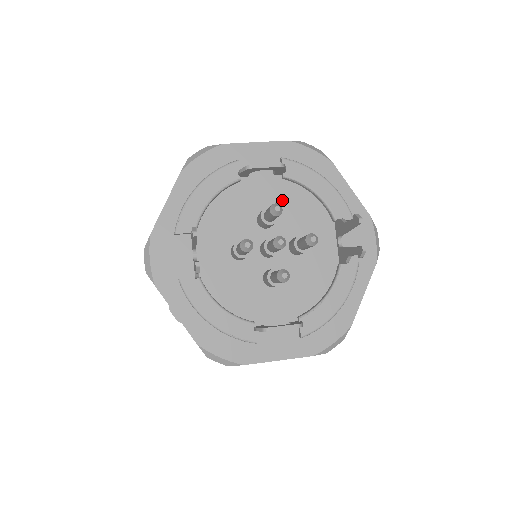
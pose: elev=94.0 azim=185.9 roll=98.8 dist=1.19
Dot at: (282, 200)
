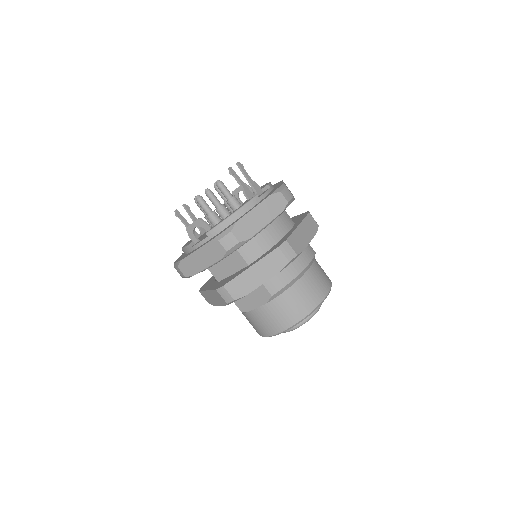
Dot at: occluded
